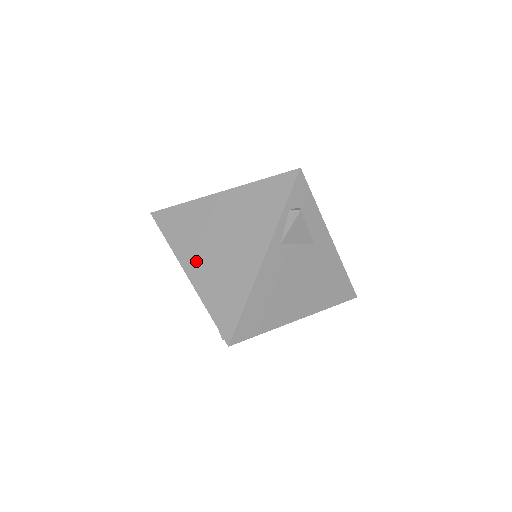
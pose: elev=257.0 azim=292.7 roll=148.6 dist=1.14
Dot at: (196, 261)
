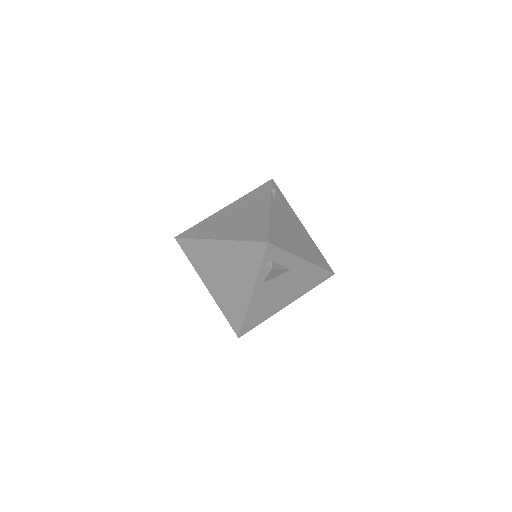
Dot at: (211, 282)
